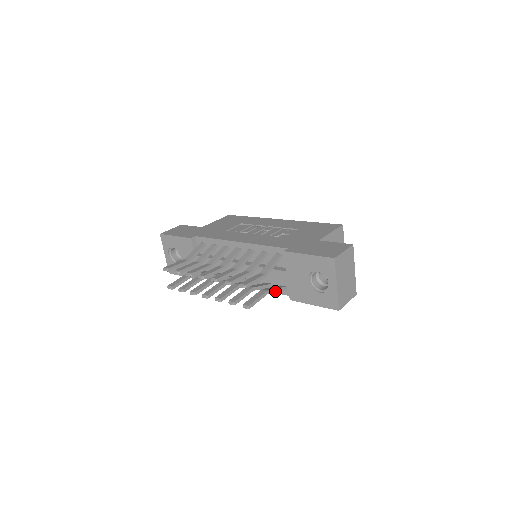
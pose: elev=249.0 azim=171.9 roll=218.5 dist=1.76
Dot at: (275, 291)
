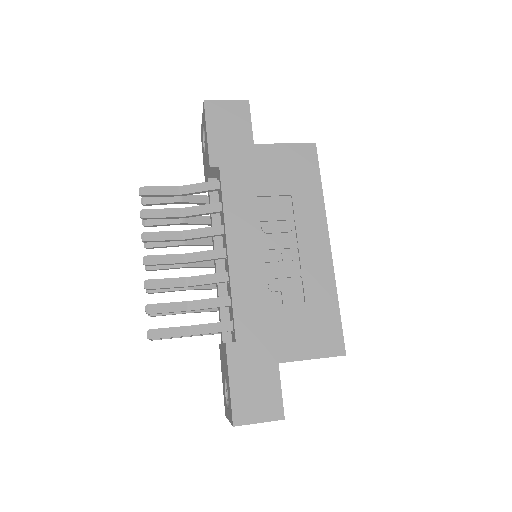
Dot at: occluded
